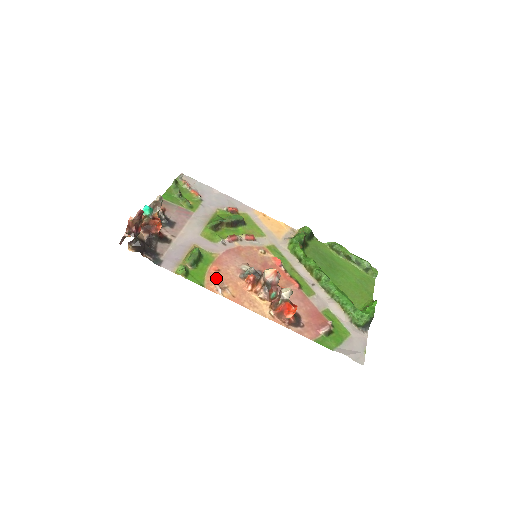
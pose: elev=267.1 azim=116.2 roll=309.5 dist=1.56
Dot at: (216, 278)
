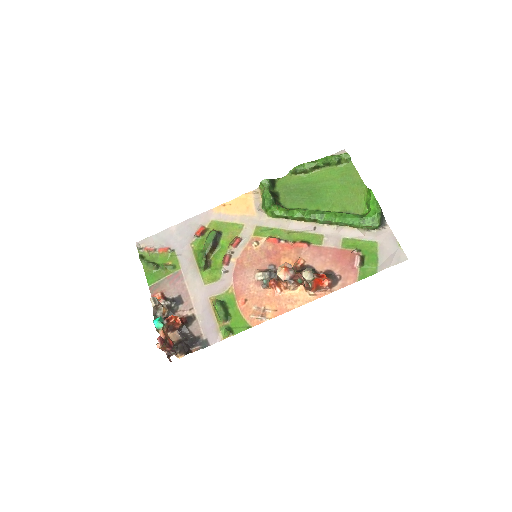
Dot at: (251, 310)
